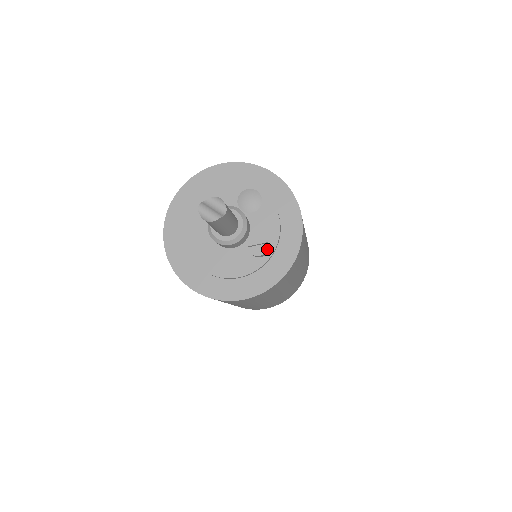
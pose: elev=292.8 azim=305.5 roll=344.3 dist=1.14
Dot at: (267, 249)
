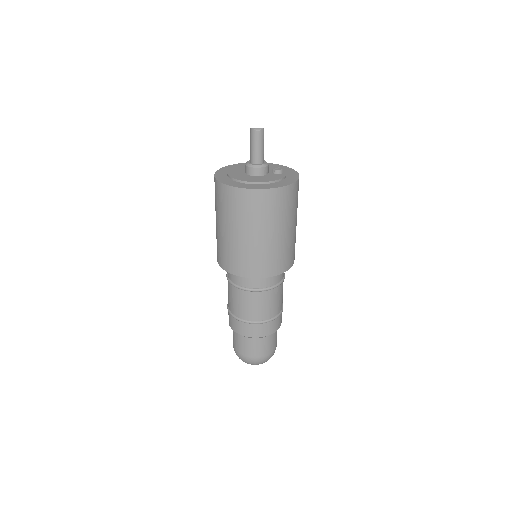
Dot at: occluded
